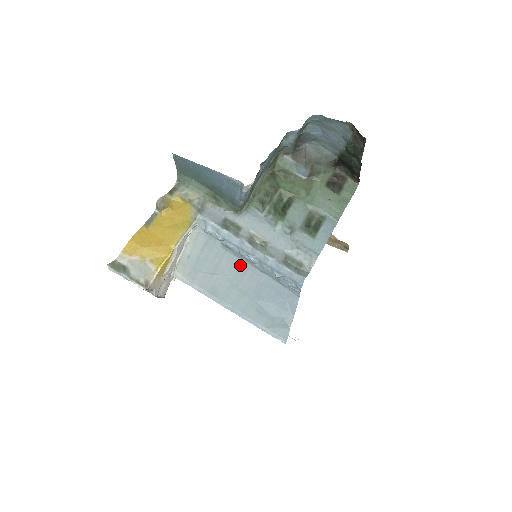
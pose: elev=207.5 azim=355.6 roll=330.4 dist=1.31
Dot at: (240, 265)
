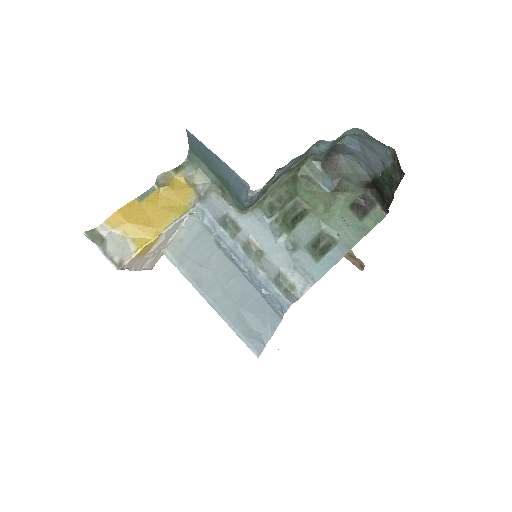
Dot at: (229, 267)
